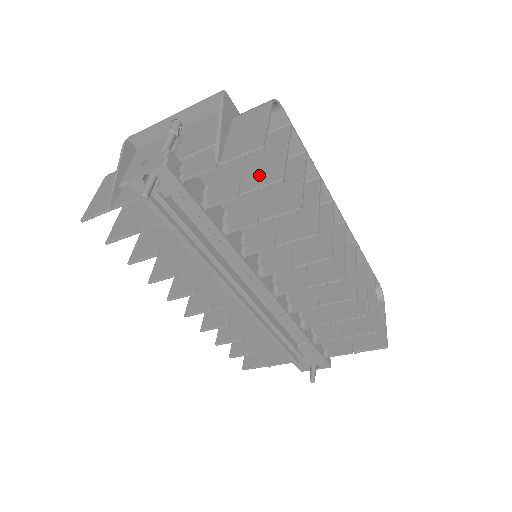
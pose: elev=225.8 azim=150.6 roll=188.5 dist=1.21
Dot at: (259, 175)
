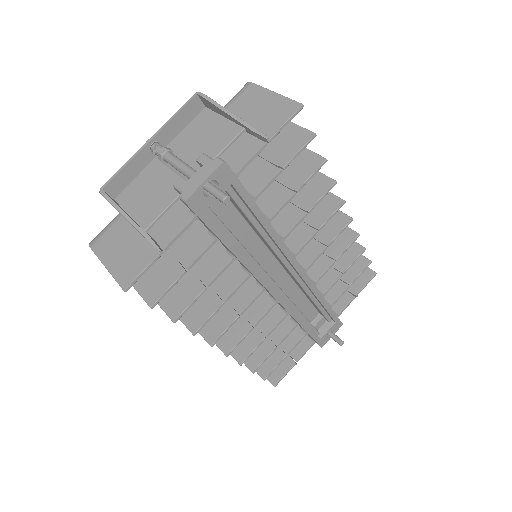
Dot at: (284, 146)
